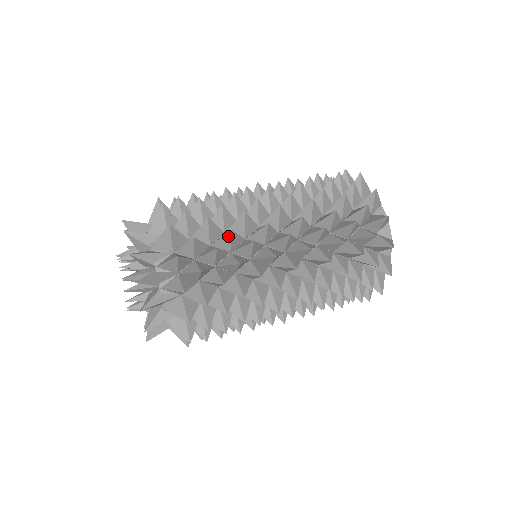
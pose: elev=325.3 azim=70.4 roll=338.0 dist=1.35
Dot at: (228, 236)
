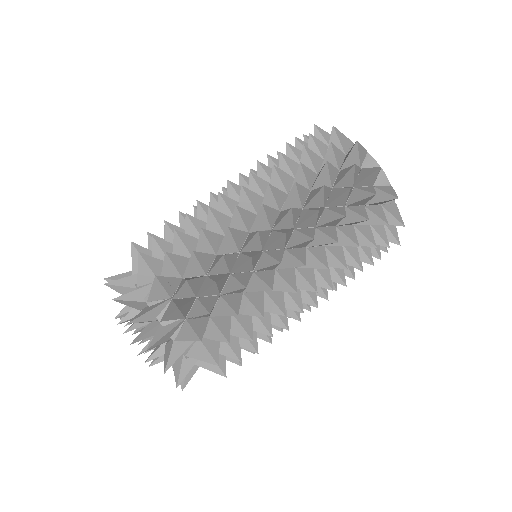
Dot at: (256, 315)
